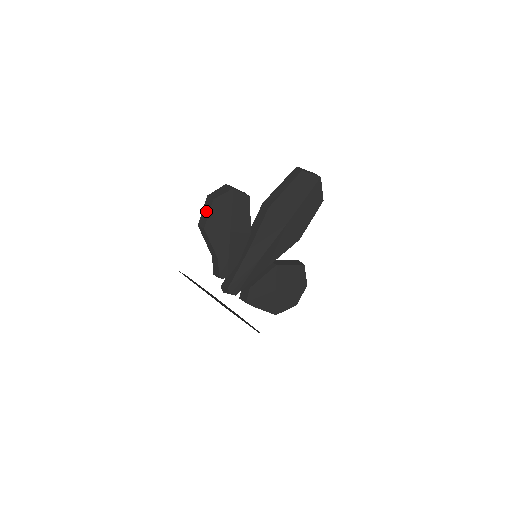
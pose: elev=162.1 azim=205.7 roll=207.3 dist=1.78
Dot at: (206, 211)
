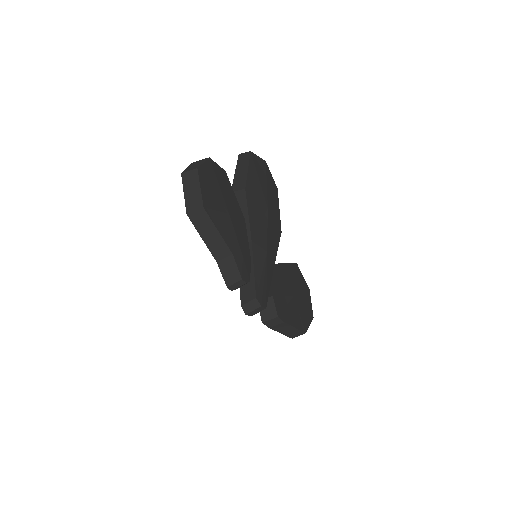
Dot at: (192, 188)
